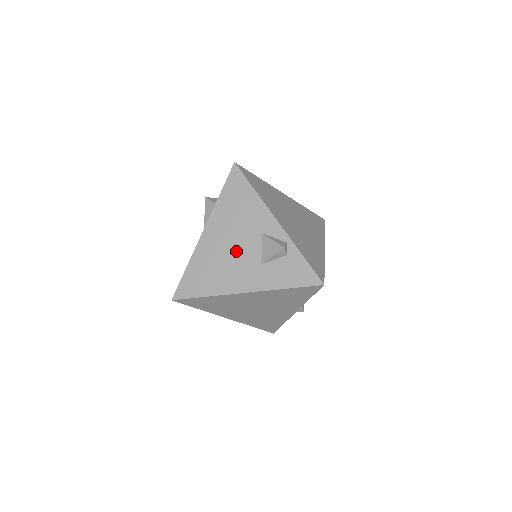
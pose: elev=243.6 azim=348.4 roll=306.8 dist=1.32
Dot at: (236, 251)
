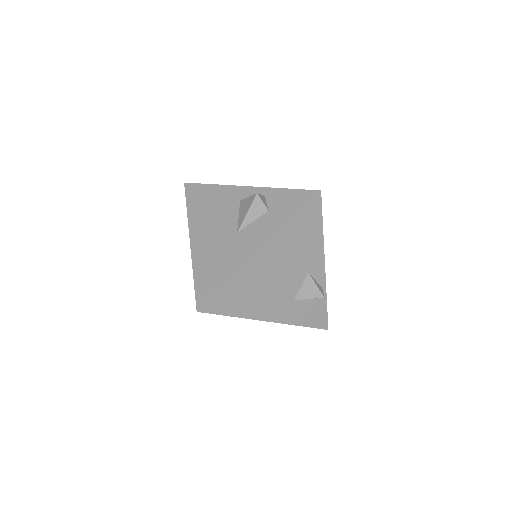
Dot at: (280, 281)
